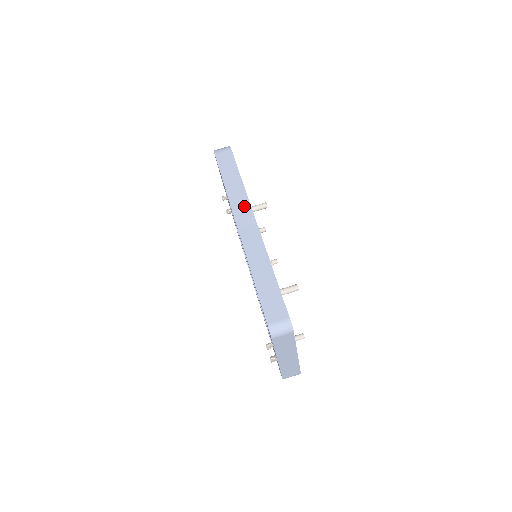
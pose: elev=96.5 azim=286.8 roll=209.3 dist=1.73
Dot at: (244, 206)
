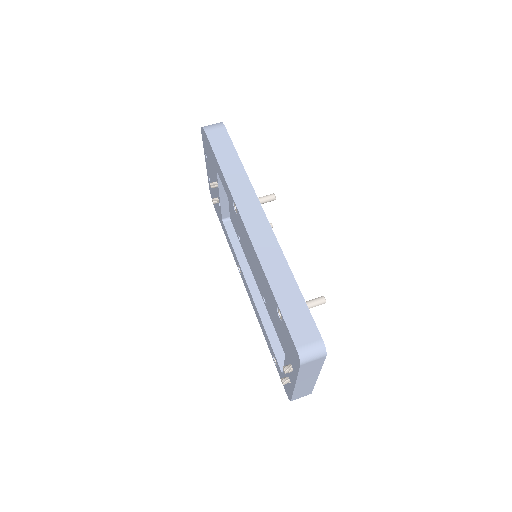
Dot at: (249, 197)
